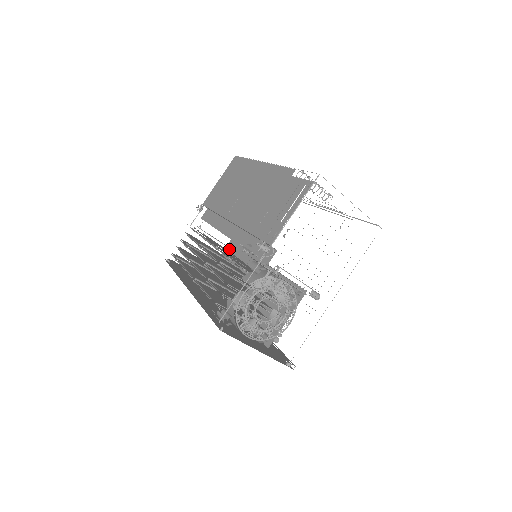
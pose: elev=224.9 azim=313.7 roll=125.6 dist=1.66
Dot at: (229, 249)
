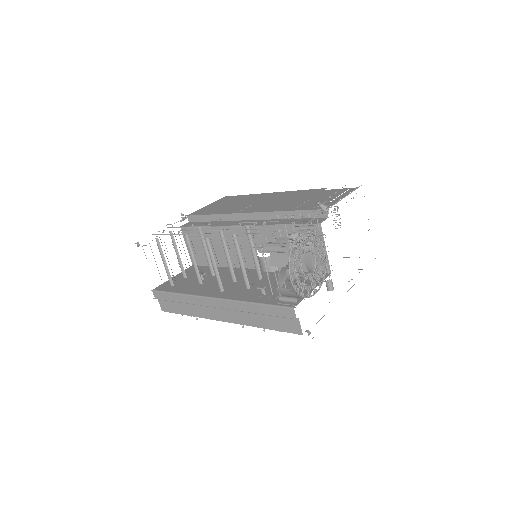
Dot at: (192, 269)
